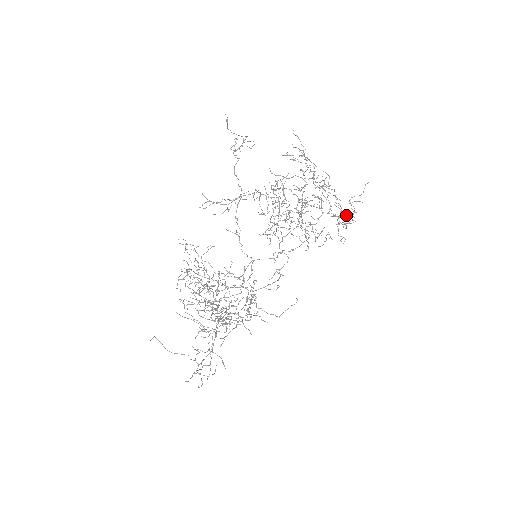
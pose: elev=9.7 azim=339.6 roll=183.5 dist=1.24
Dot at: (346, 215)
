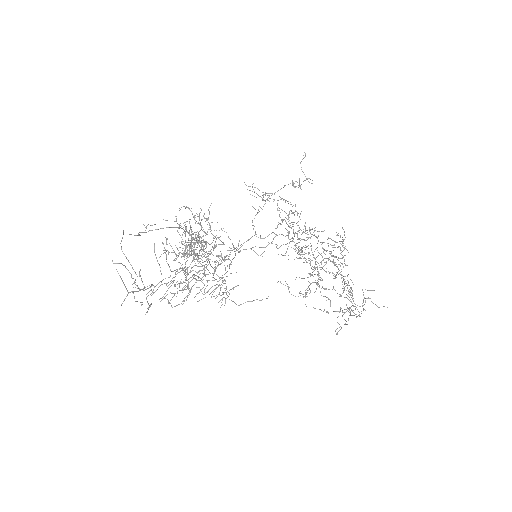
Dot at: occluded
